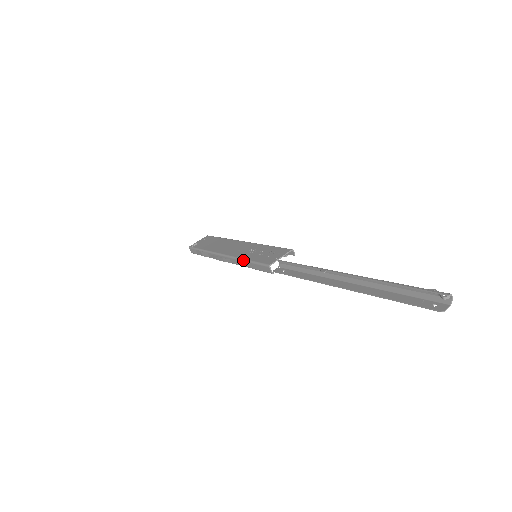
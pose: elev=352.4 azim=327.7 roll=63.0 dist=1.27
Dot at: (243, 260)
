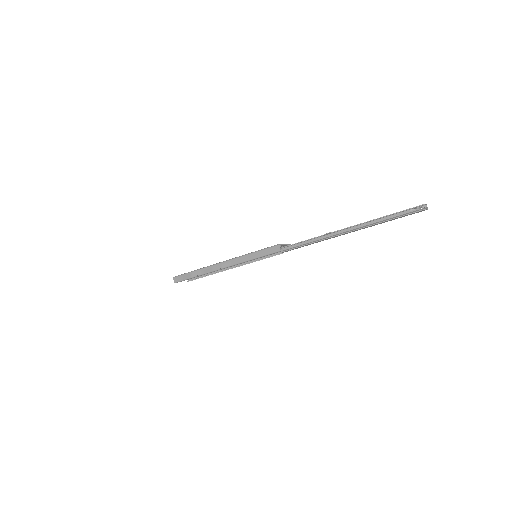
Dot at: (249, 254)
